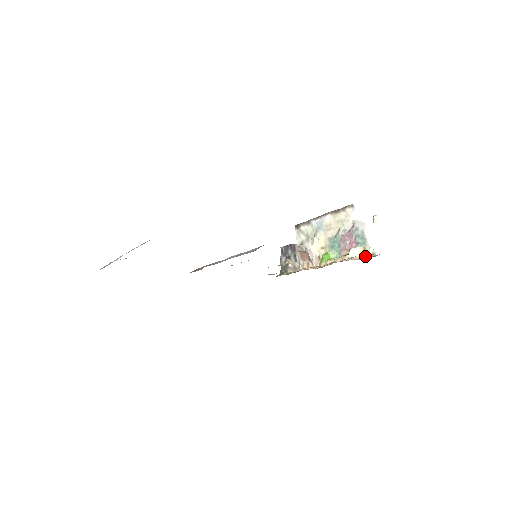
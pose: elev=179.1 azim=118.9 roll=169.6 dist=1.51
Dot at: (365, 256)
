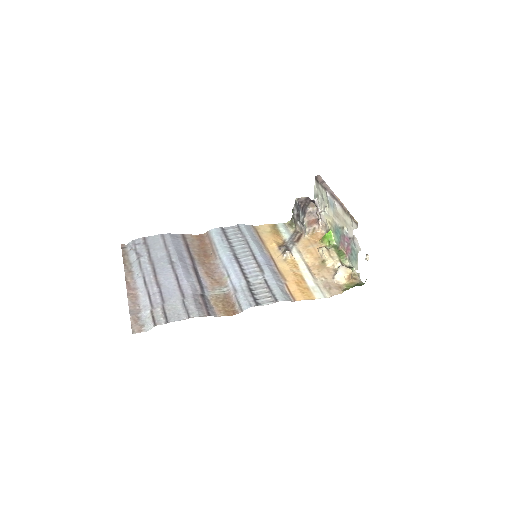
Dot at: (347, 284)
